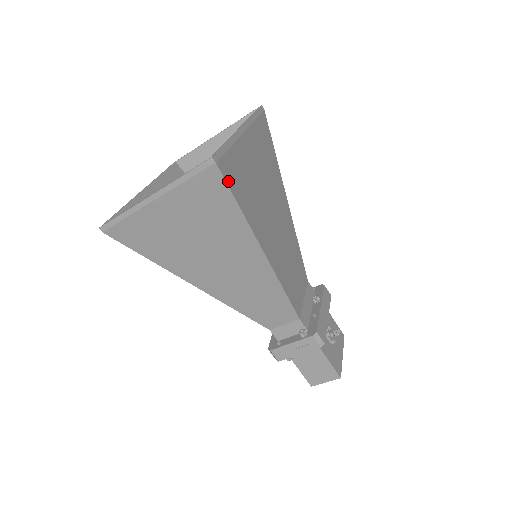
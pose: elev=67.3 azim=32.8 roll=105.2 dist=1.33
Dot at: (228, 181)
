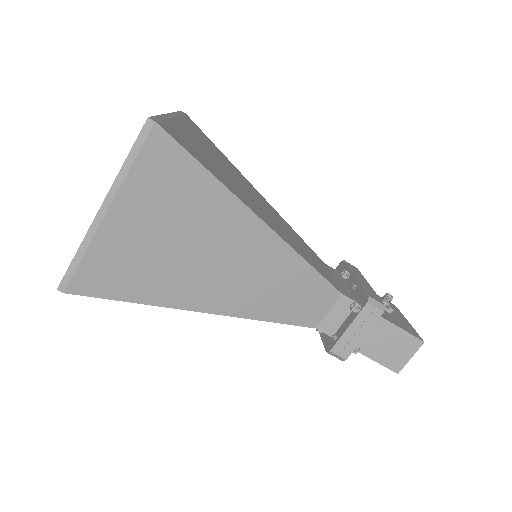
Dot at: (180, 144)
